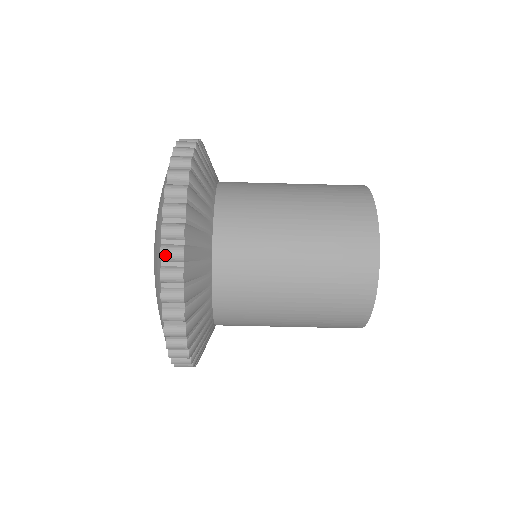
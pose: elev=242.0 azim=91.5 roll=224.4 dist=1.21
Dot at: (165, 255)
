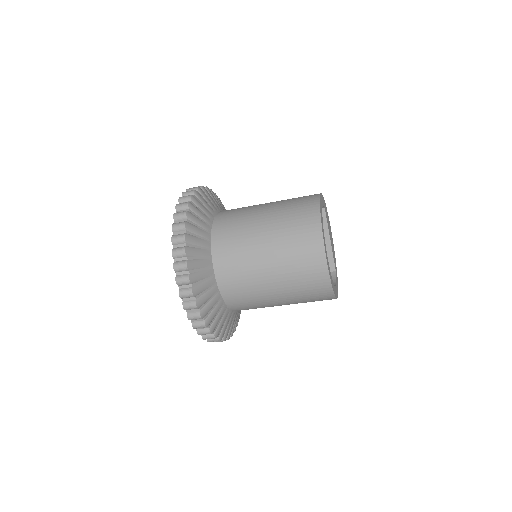
Dot at: (191, 319)
